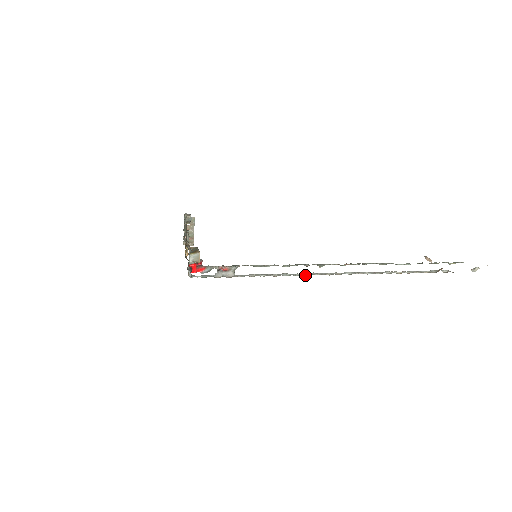
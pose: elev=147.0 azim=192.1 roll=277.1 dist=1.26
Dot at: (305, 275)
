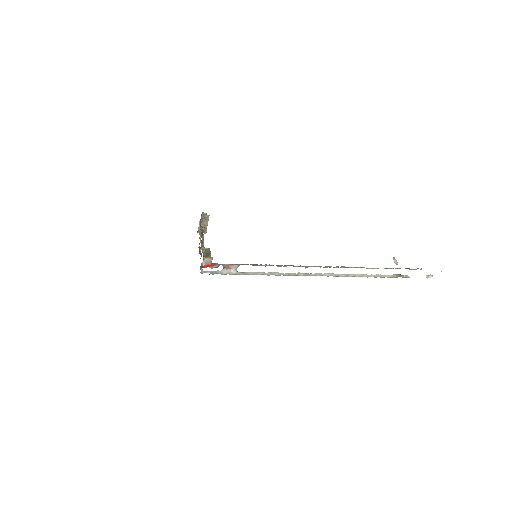
Dot at: (292, 275)
